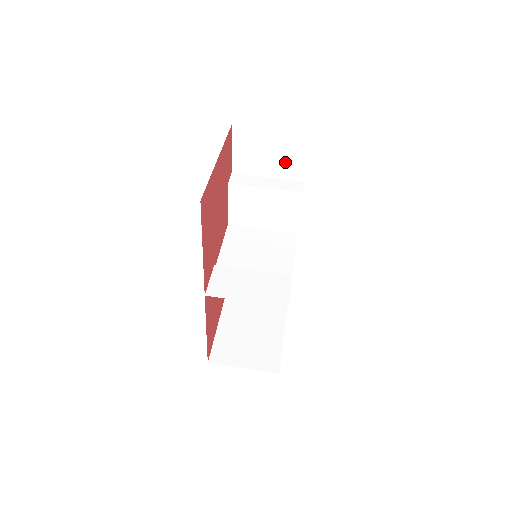
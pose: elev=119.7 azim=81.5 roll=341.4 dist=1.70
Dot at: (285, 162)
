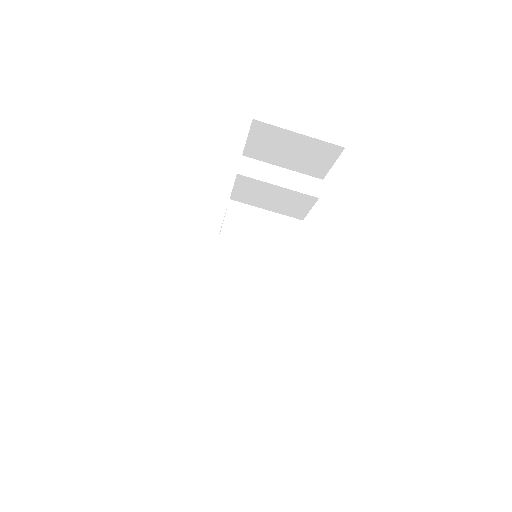
Dot at: (306, 161)
